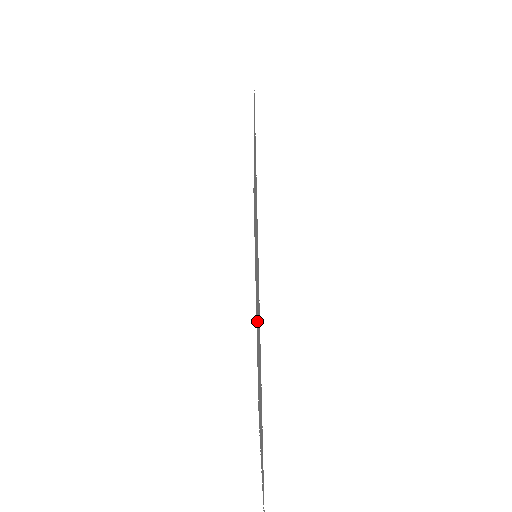
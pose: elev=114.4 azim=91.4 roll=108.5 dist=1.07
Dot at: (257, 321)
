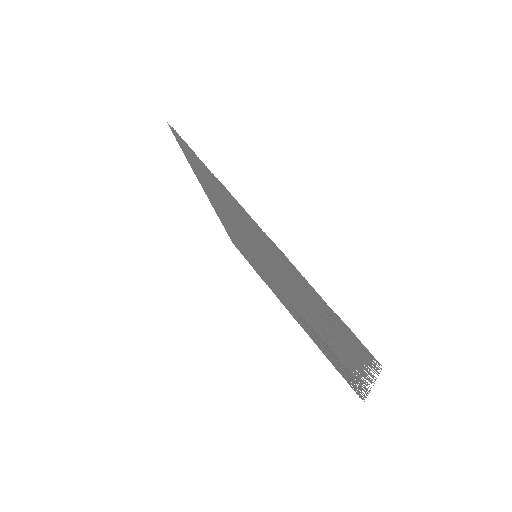
Dot at: (289, 296)
